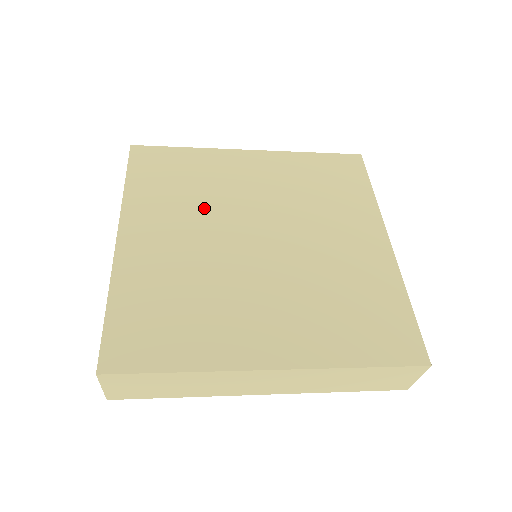
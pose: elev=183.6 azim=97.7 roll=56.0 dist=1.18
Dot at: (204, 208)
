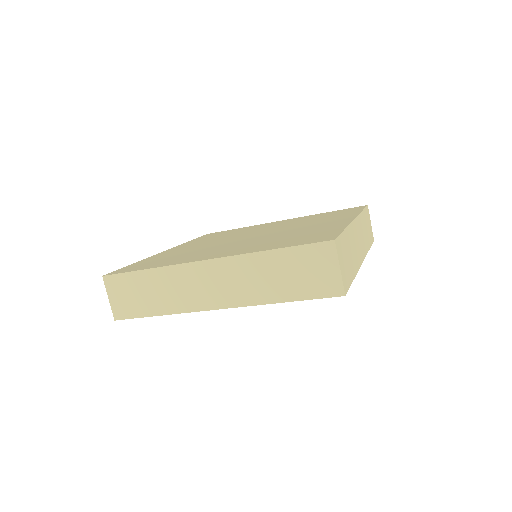
Dot at: occluded
